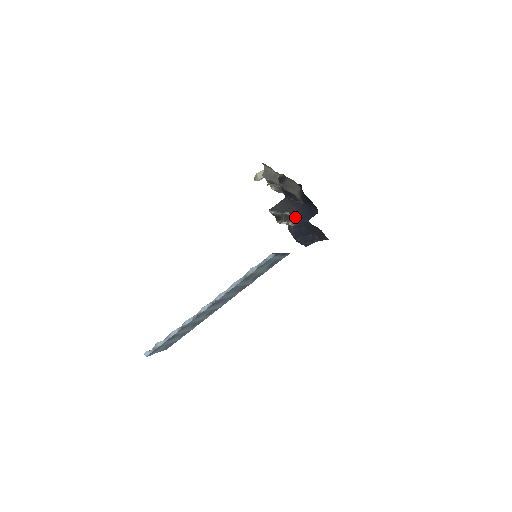
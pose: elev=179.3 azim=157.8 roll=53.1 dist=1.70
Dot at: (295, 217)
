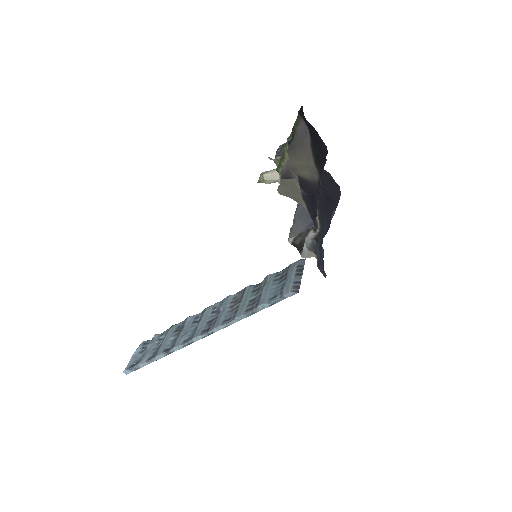
Dot at: occluded
